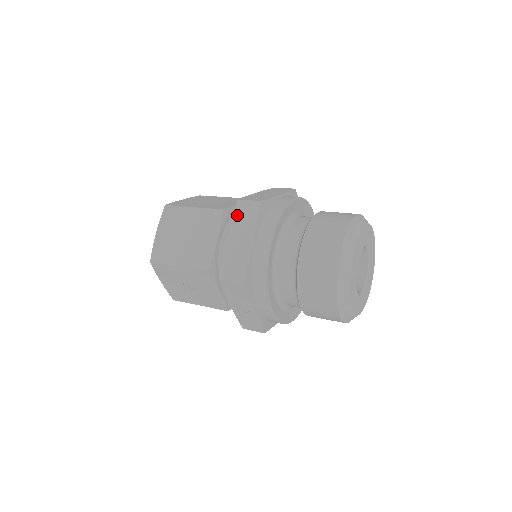
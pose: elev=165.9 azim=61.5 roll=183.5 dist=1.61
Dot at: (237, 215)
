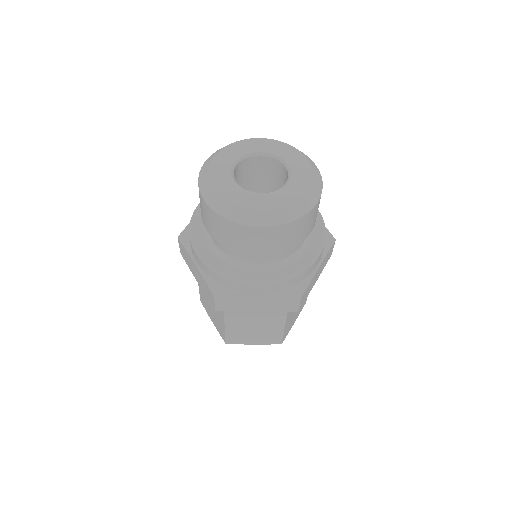
Dot at: occluded
